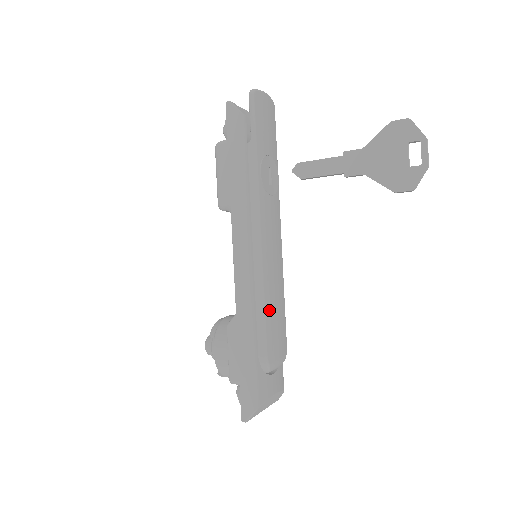
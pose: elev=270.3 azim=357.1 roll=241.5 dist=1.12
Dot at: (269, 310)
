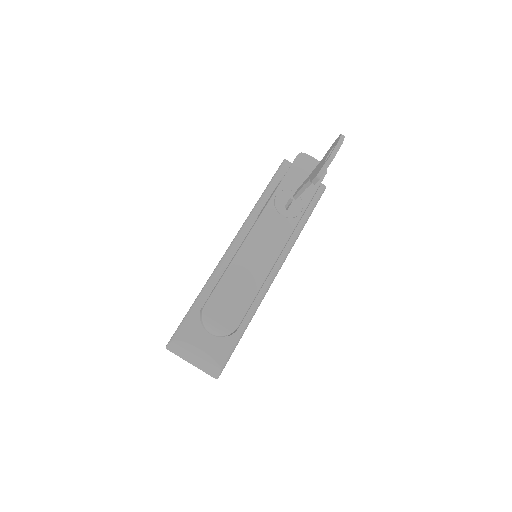
Dot at: (229, 280)
